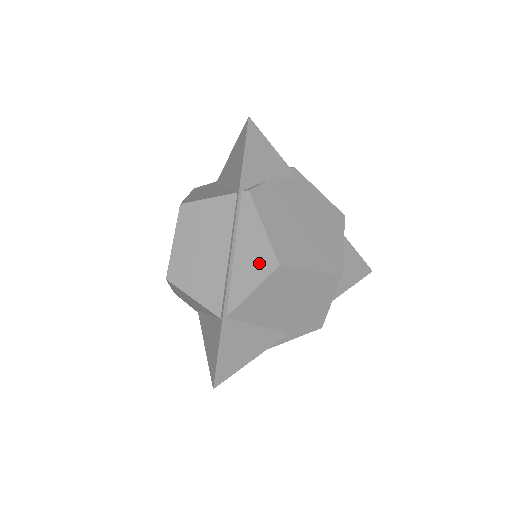
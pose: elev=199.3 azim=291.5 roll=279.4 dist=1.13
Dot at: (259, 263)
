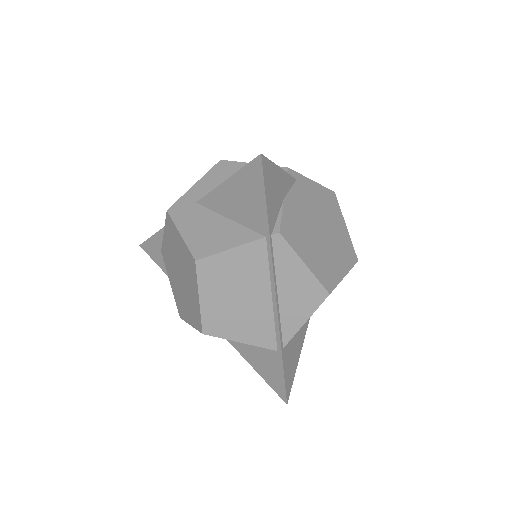
Dot at: (308, 297)
